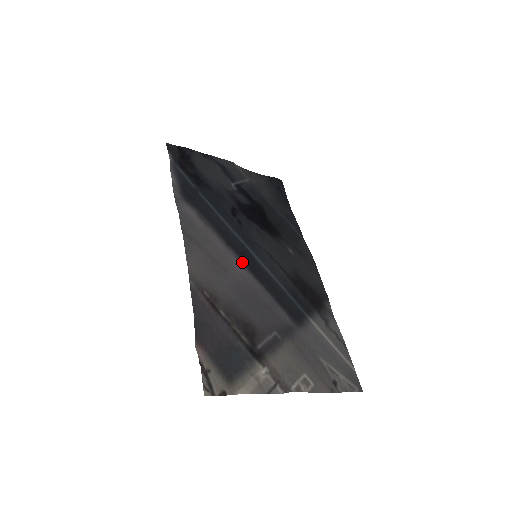
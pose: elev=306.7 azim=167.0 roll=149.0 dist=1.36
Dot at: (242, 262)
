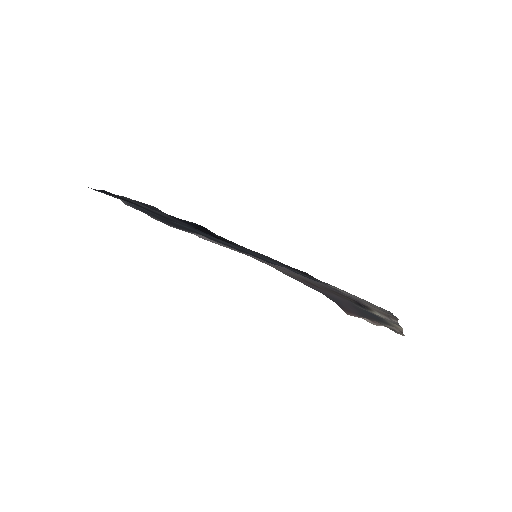
Dot at: occluded
